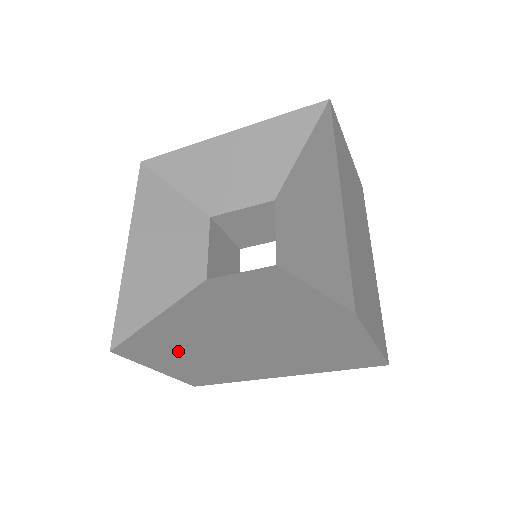
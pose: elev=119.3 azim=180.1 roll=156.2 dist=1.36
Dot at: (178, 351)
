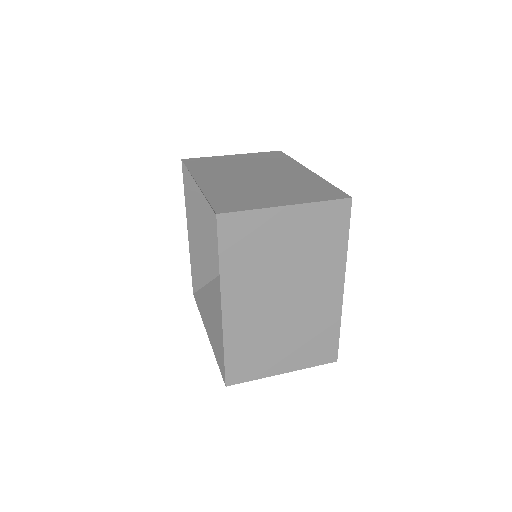
Dot at: occluded
